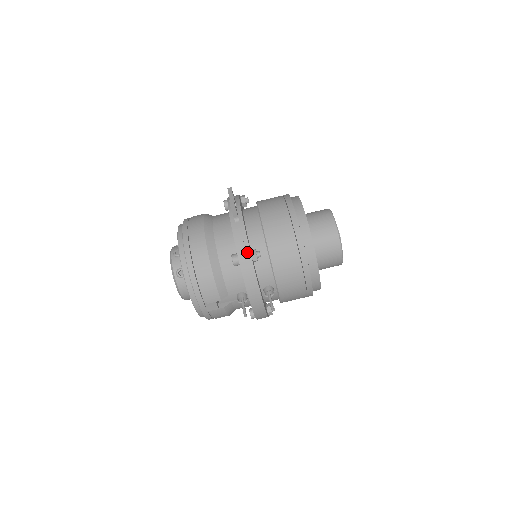
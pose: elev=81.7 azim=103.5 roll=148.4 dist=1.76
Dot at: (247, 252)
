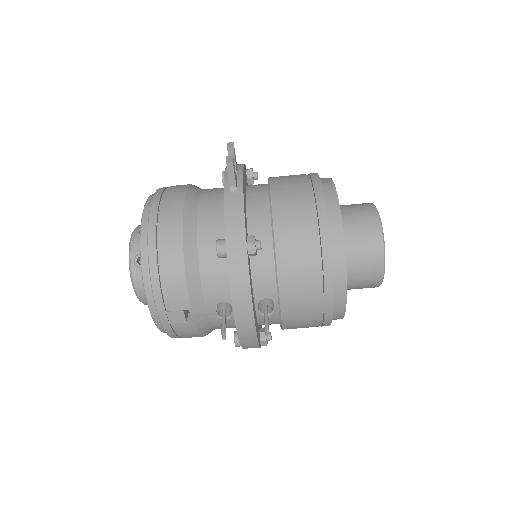
Dot at: (241, 238)
